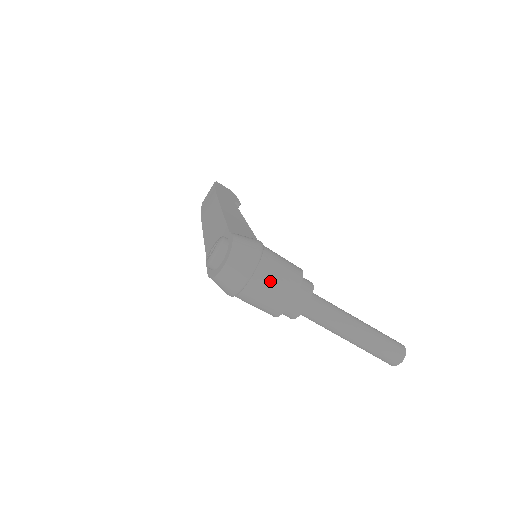
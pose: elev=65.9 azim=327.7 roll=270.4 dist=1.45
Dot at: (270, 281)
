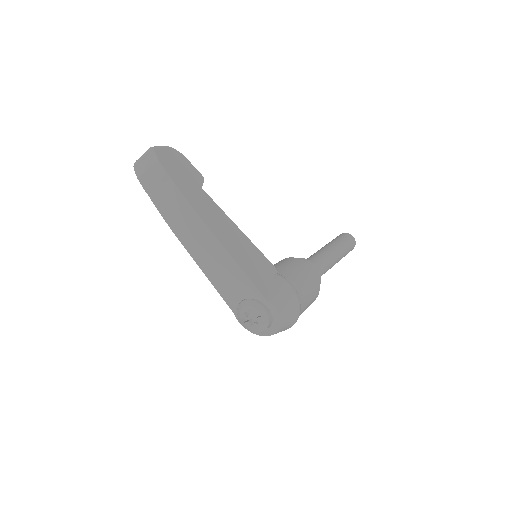
Dot at: occluded
